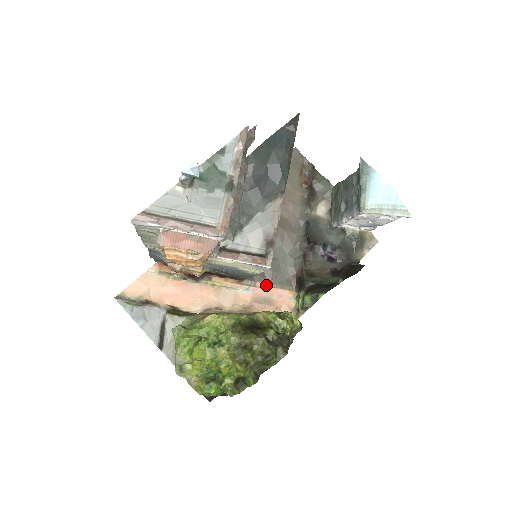
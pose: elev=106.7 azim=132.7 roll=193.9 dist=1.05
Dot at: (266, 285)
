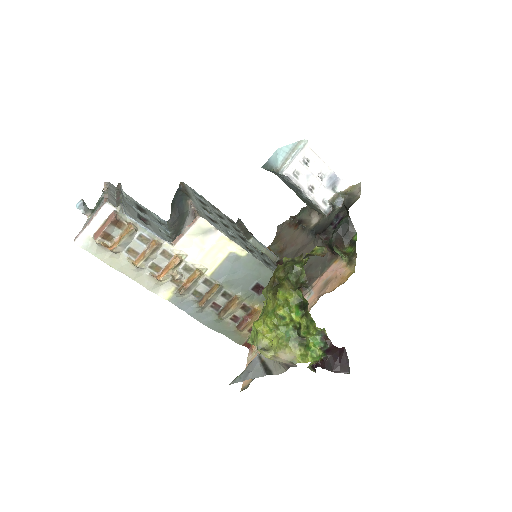
Dot at: (319, 279)
